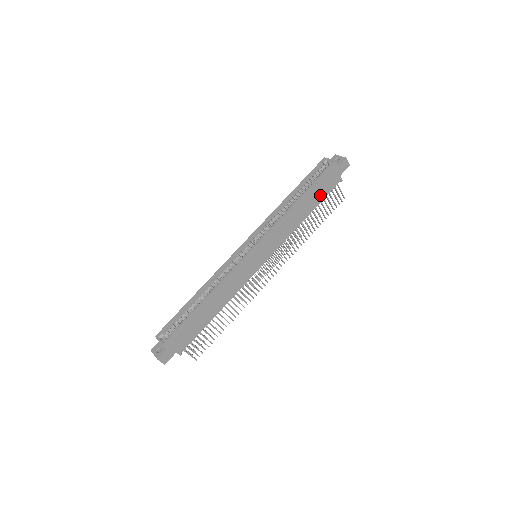
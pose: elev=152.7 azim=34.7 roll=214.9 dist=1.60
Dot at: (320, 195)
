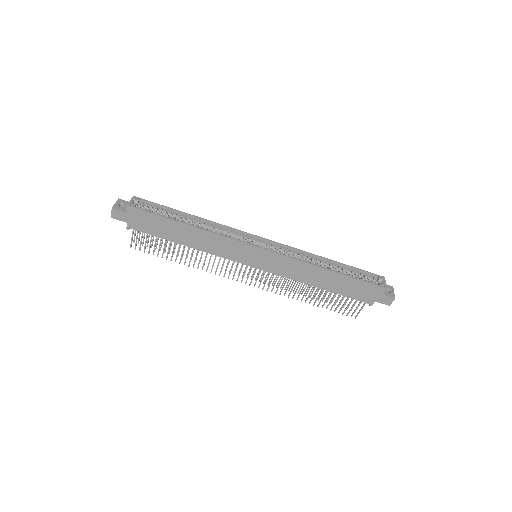
Dot at: (346, 290)
